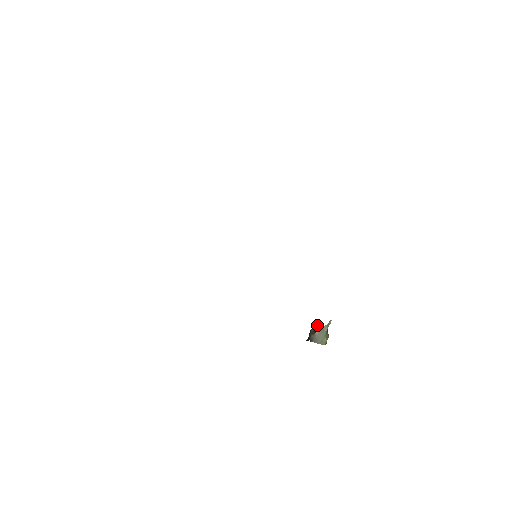
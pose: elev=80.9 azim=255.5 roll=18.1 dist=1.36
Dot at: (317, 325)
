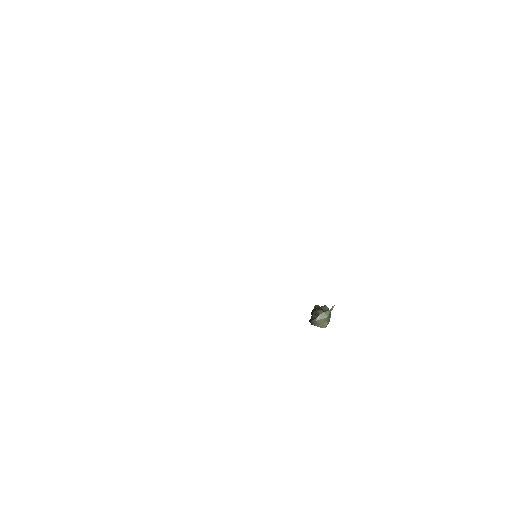
Dot at: (320, 309)
